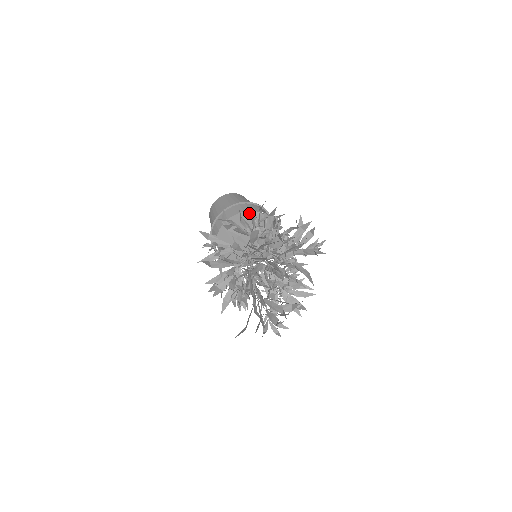
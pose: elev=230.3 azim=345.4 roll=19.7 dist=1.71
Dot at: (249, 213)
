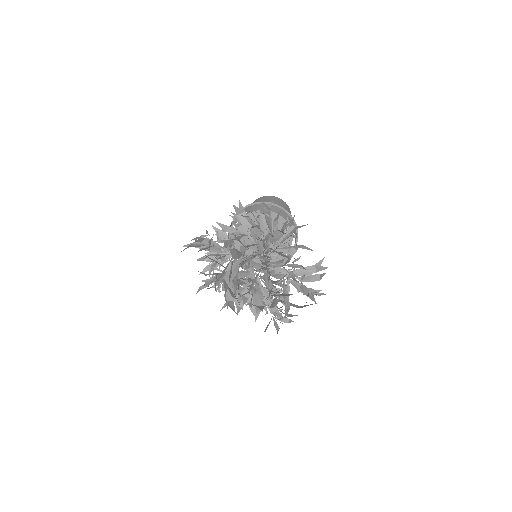
Dot at: (234, 218)
